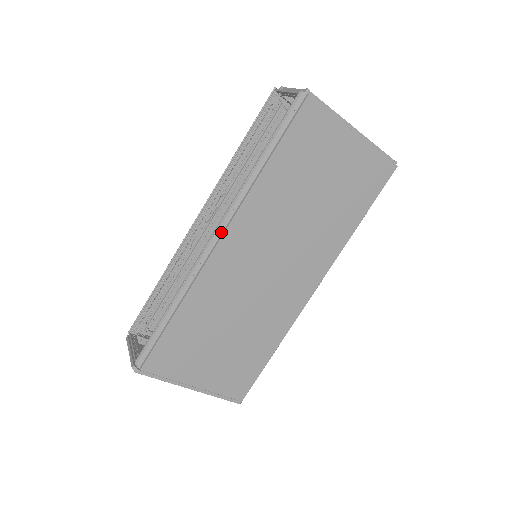
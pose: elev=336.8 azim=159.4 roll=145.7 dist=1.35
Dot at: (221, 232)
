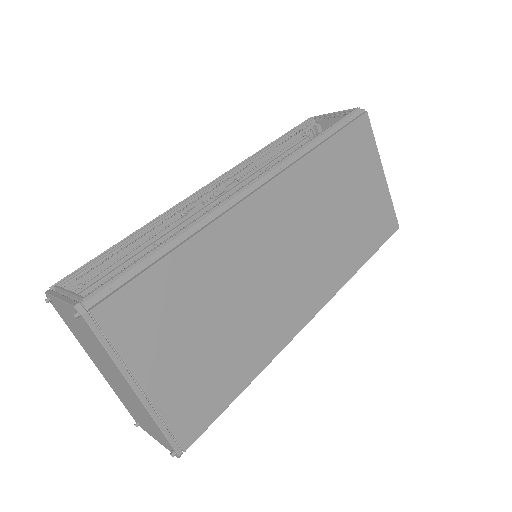
Dot at: (261, 183)
